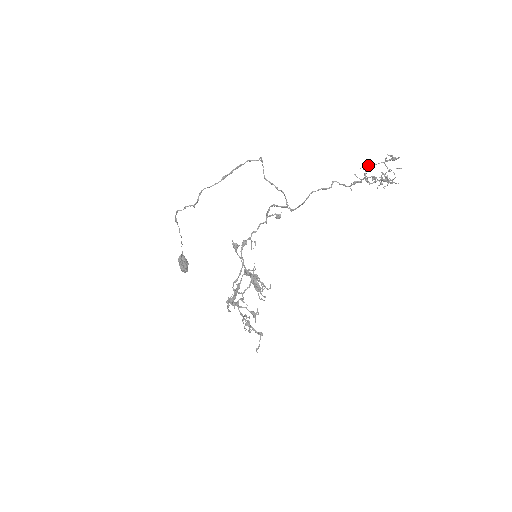
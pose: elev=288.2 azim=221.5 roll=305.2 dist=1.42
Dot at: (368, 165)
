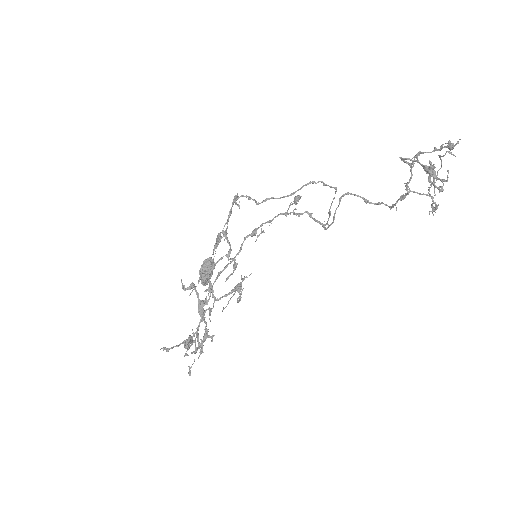
Dot at: (417, 153)
